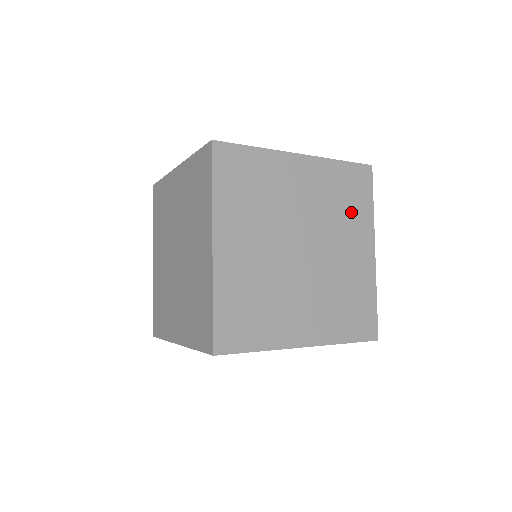
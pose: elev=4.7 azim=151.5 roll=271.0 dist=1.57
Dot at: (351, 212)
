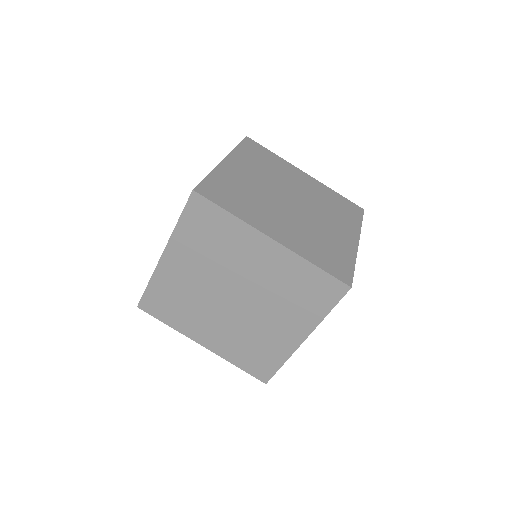
Dot at: (340, 214)
